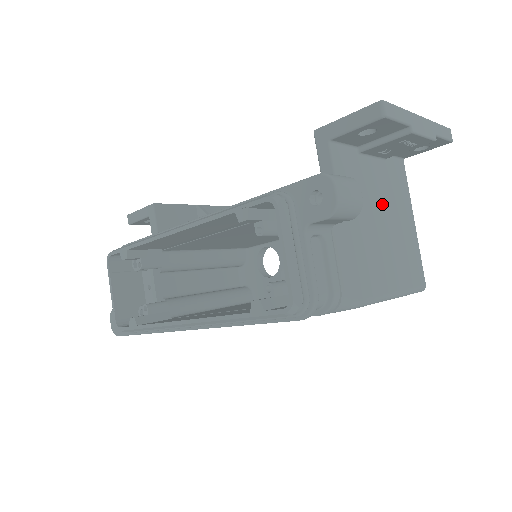
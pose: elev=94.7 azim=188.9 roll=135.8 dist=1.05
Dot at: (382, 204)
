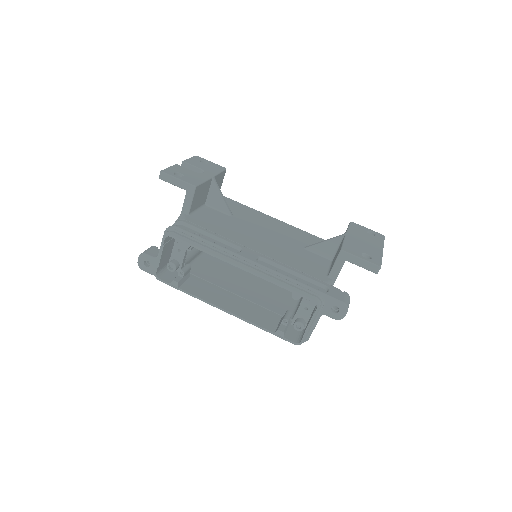
Dot at: occluded
